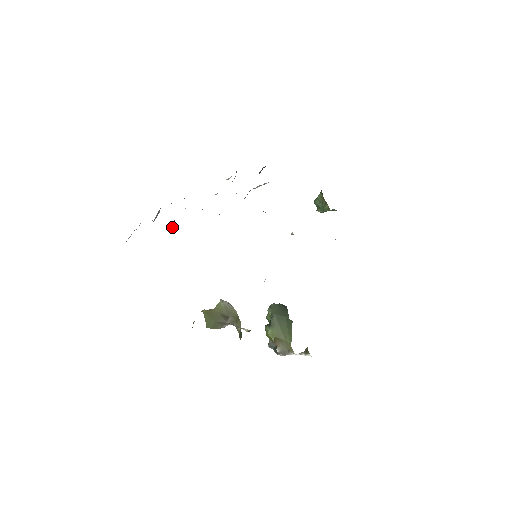
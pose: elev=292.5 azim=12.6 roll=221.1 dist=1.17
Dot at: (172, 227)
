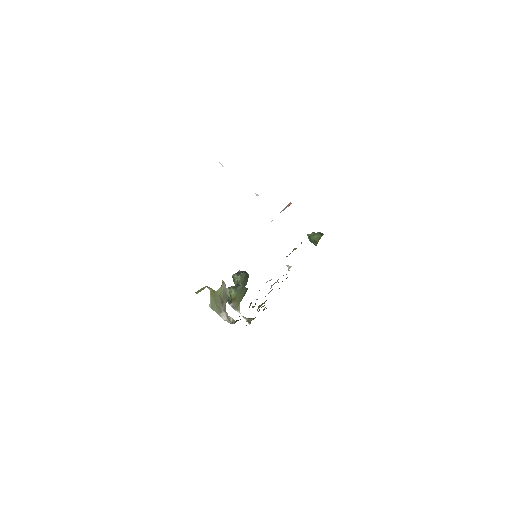
Dot at: occluded
